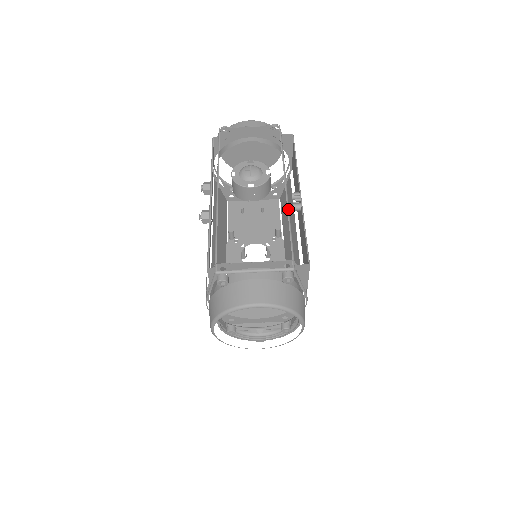
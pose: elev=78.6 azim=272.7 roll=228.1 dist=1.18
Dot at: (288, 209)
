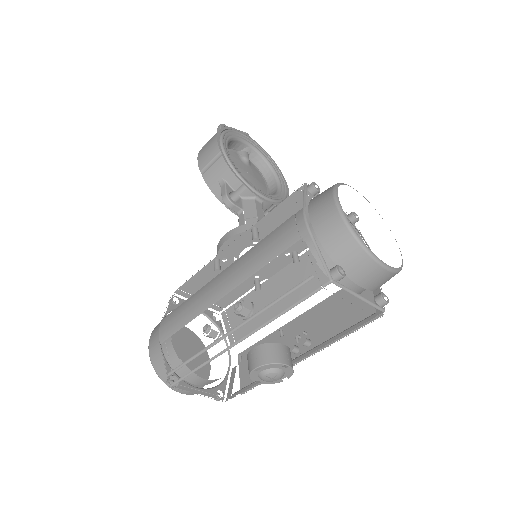
Dot at: occluded
